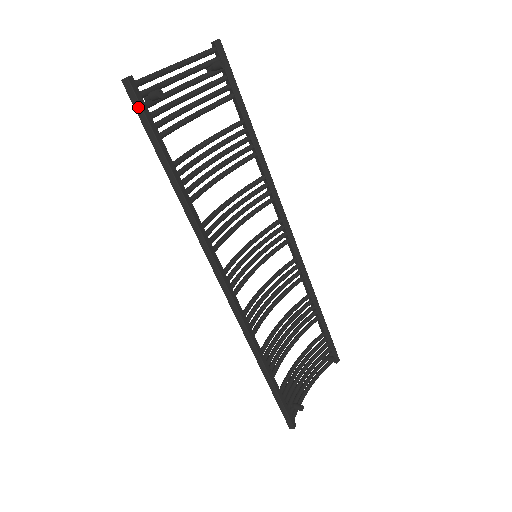
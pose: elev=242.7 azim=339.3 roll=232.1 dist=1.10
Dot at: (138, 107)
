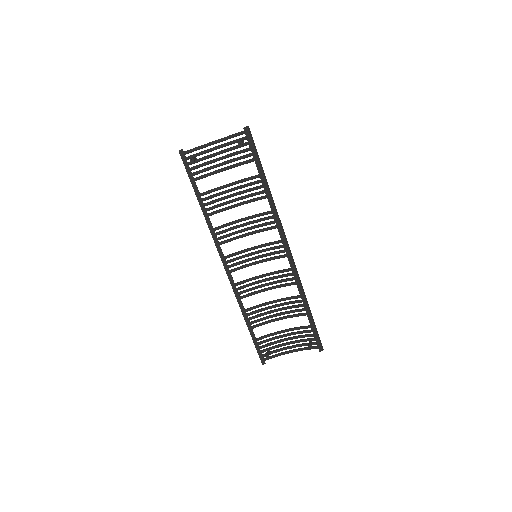
Dot at: (184, 164)
